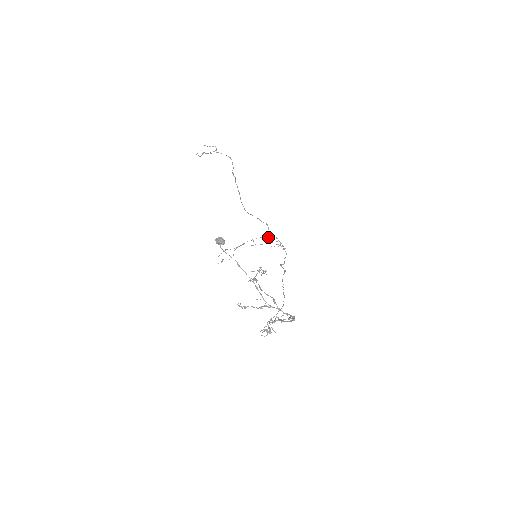
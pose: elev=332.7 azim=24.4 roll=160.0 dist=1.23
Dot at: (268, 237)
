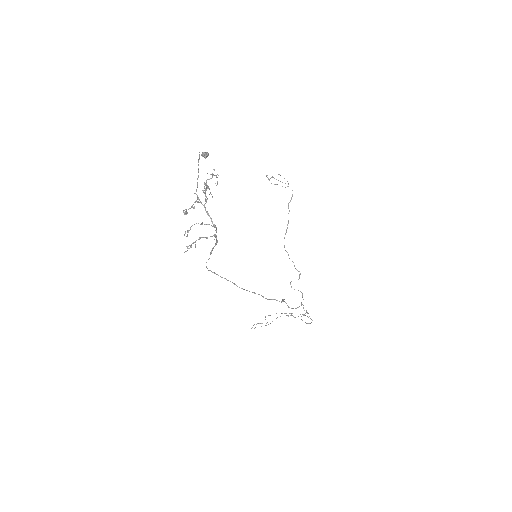
Dot at: occluded
